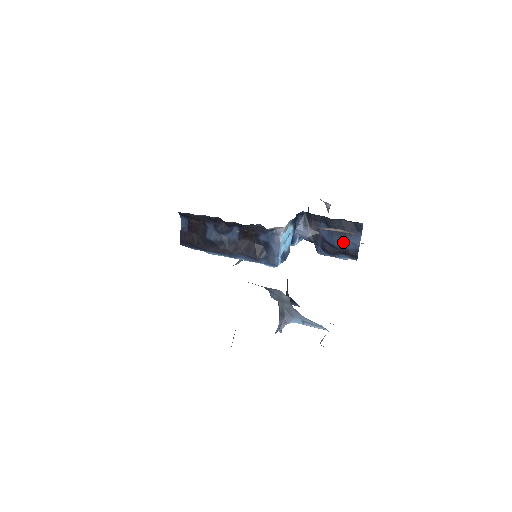
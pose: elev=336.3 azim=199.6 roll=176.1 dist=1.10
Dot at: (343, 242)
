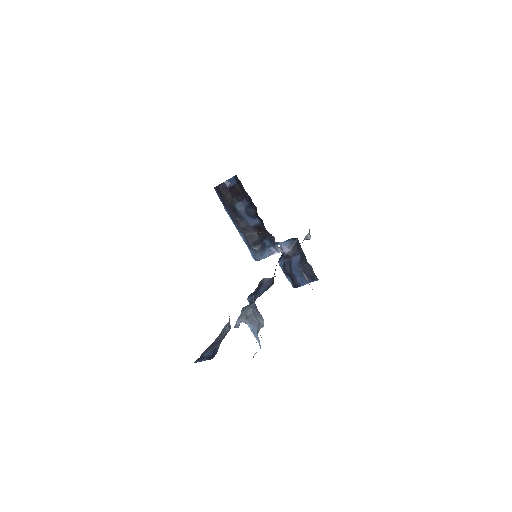
Dot at: (298, 275)
